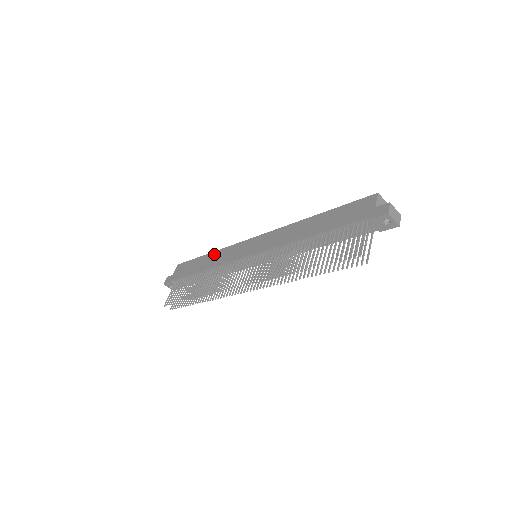
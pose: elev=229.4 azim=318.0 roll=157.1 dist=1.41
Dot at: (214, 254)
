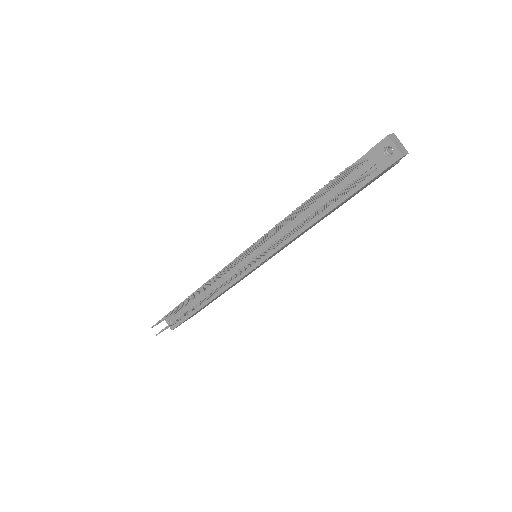
Dot at: occluded
